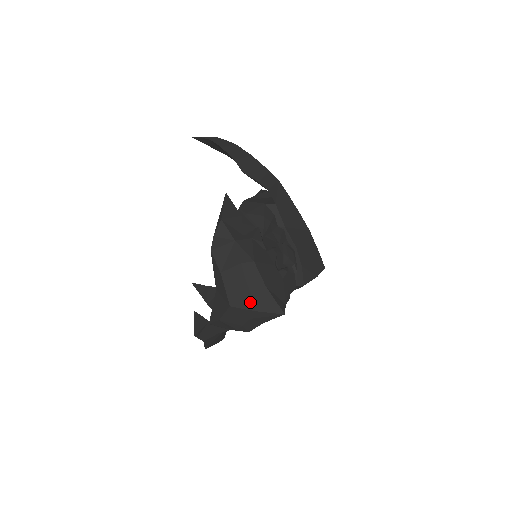
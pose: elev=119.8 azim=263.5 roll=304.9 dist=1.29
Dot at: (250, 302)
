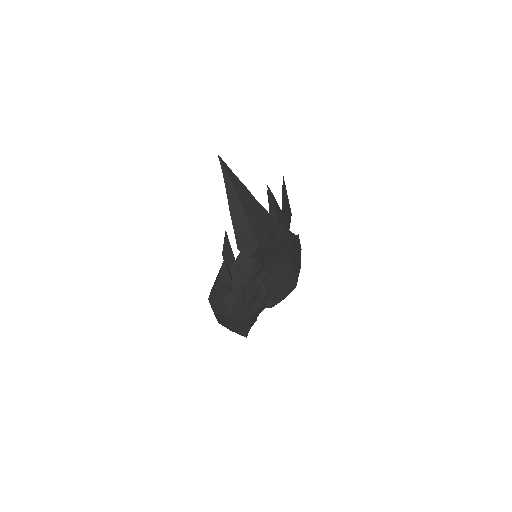
Dot at: (228, 328)
